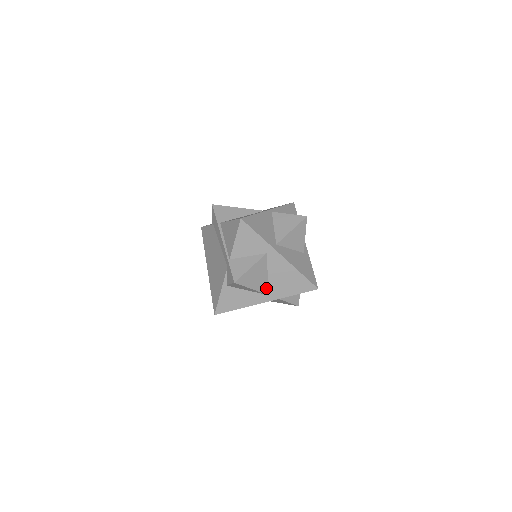
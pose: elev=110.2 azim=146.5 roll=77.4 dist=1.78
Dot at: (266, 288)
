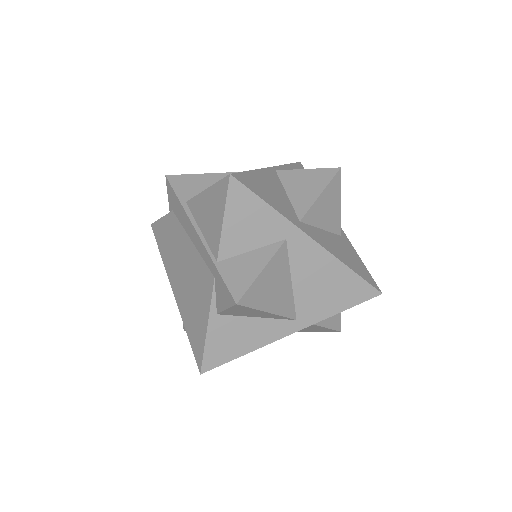
Dot at: (291, 307)
